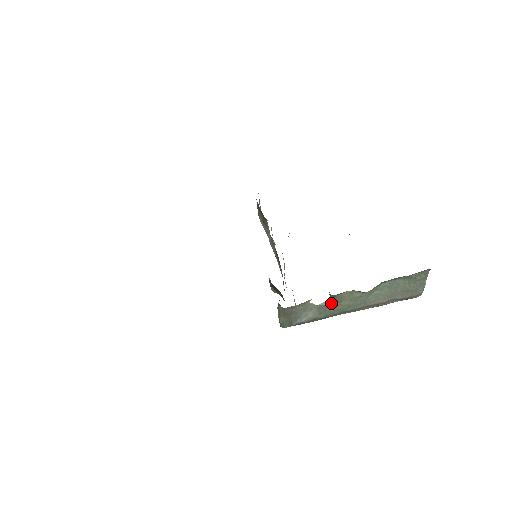
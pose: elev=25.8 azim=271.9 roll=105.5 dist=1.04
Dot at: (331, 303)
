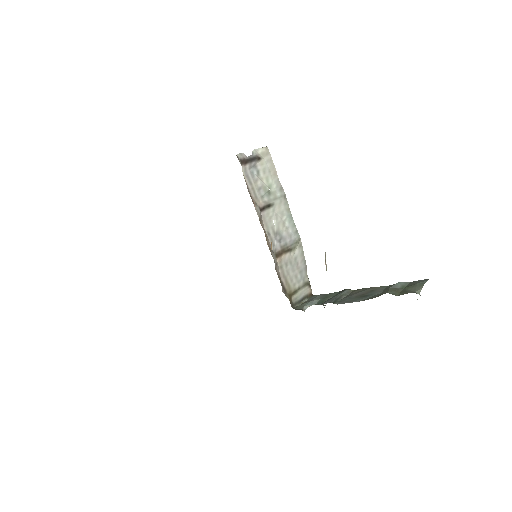
Dot at: occluded
